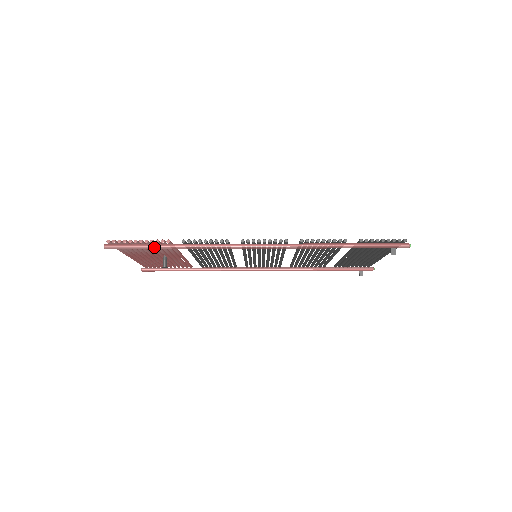
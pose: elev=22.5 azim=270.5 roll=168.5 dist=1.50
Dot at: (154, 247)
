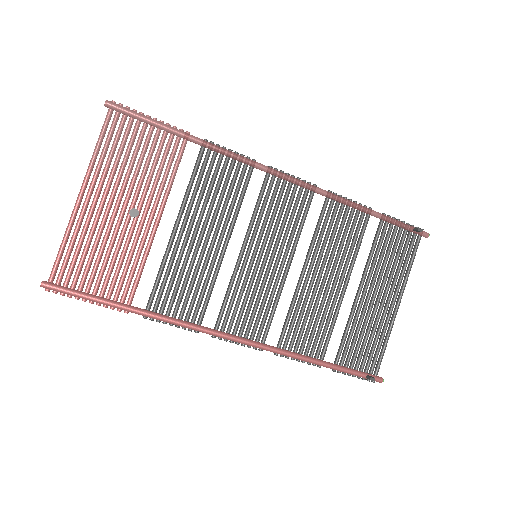
Dot at: occluded
